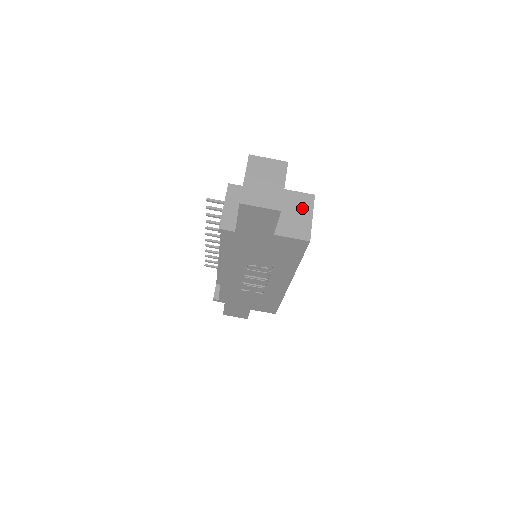
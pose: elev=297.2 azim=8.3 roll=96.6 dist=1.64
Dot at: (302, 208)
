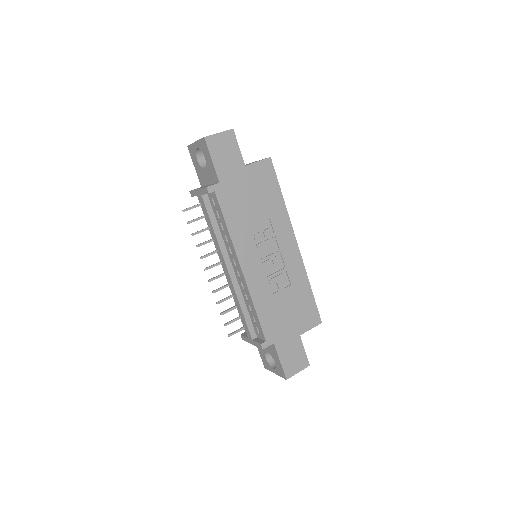
Dot at: occluded
